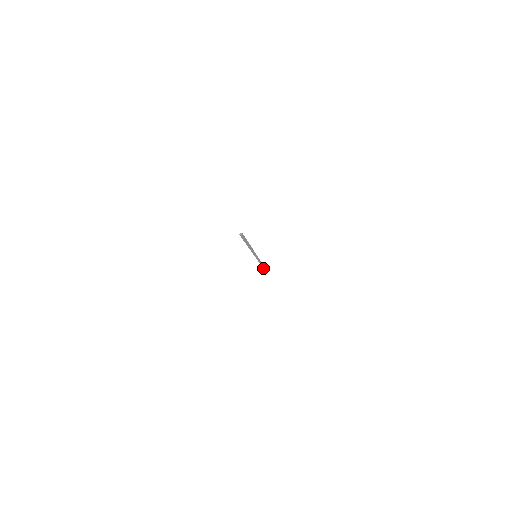
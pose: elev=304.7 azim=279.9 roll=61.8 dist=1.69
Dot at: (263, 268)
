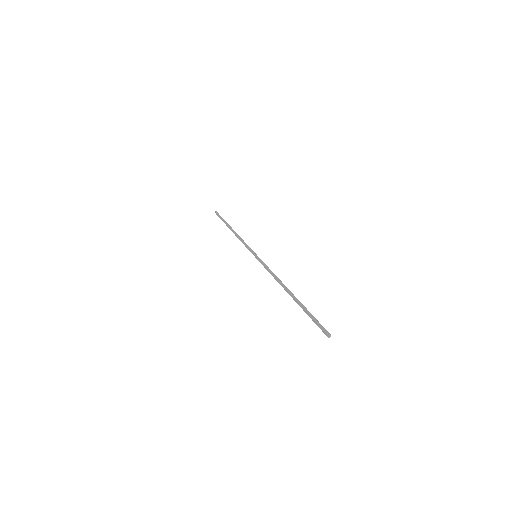
Dot at: occluded
